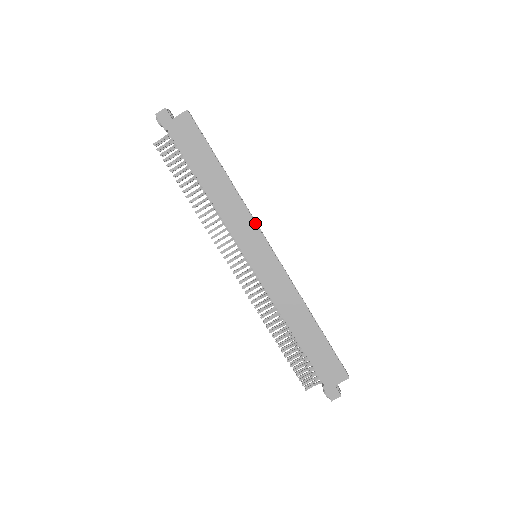
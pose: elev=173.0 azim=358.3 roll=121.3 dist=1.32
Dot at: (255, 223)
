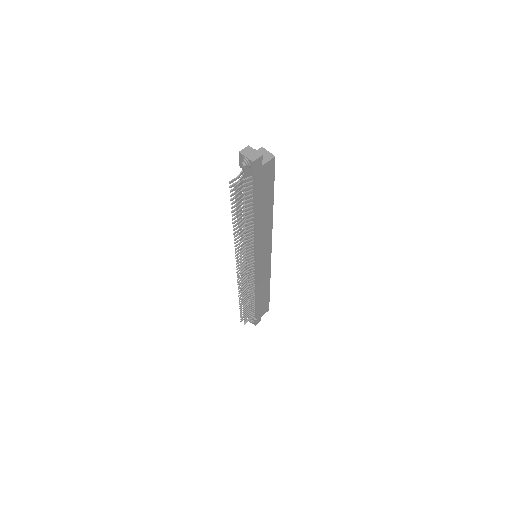
Dot at: occluded
